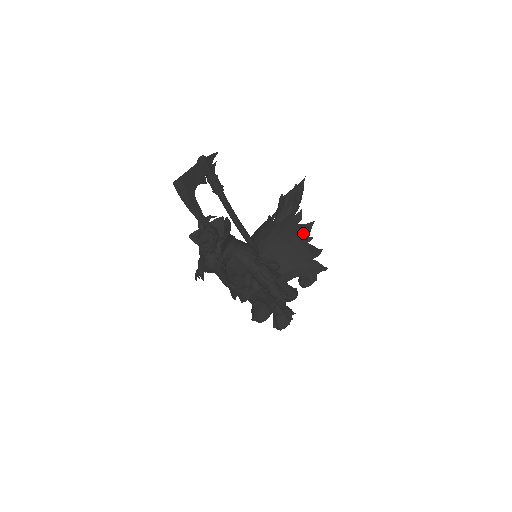
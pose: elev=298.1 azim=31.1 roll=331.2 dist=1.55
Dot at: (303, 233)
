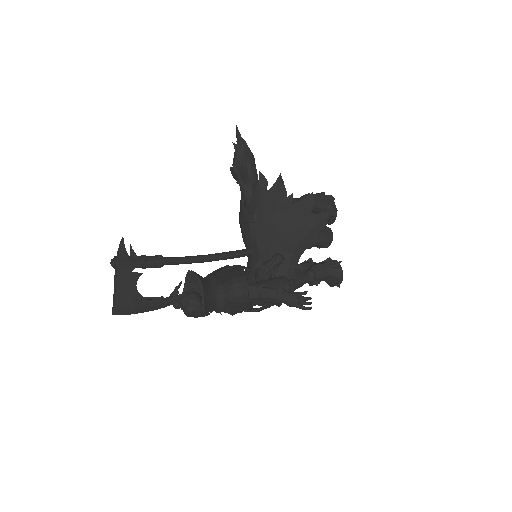
Dot at: (279, 198)
